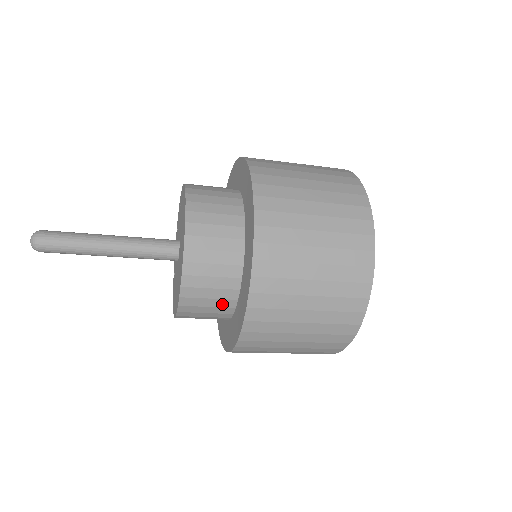
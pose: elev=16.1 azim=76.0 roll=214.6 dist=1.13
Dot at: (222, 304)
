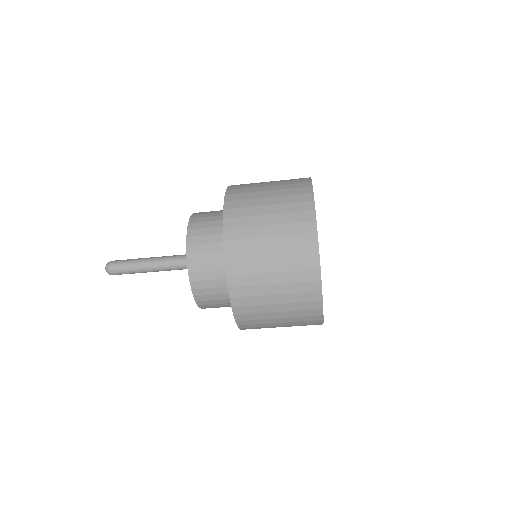
Dot at: (223, 291)
